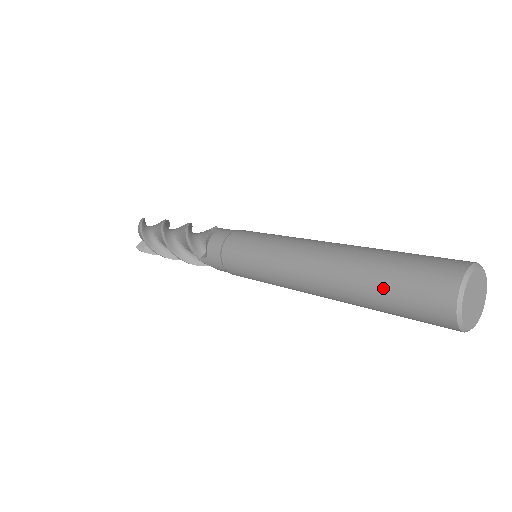
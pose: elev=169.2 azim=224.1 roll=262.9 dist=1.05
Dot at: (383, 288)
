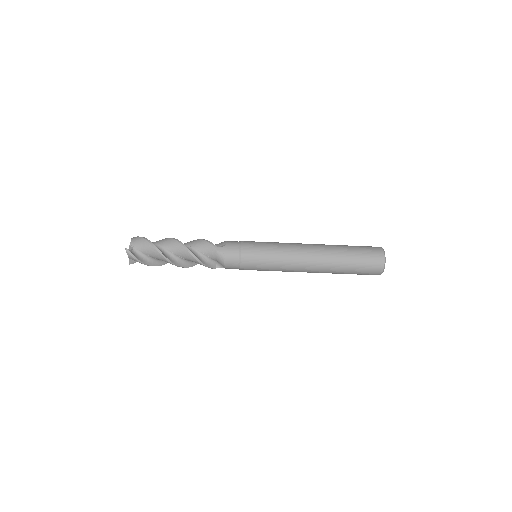
Dot at: (352, 248)
